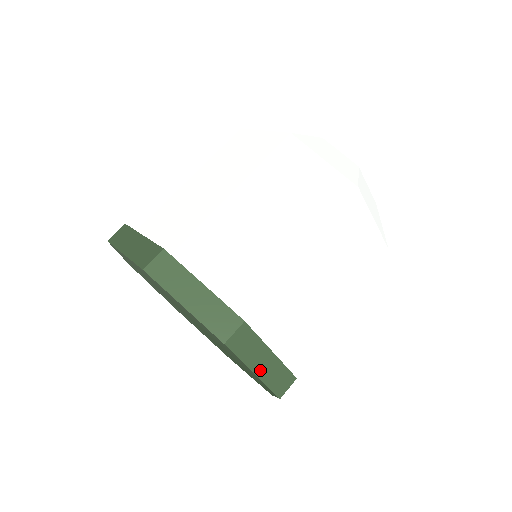
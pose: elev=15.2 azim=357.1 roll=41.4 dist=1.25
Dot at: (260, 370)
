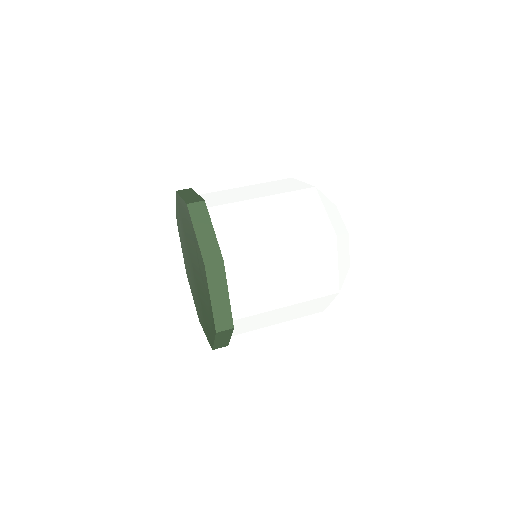
Dot at: (215, 301)
